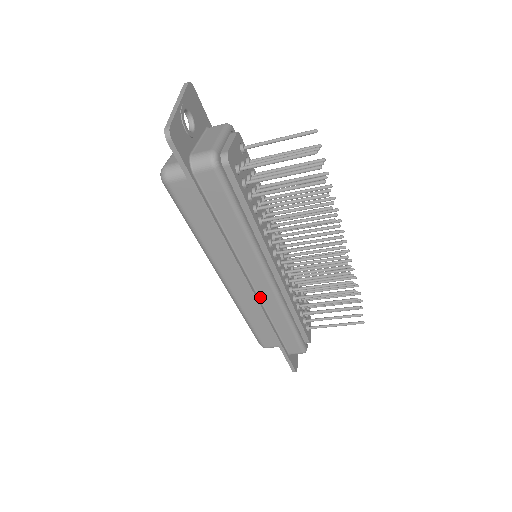
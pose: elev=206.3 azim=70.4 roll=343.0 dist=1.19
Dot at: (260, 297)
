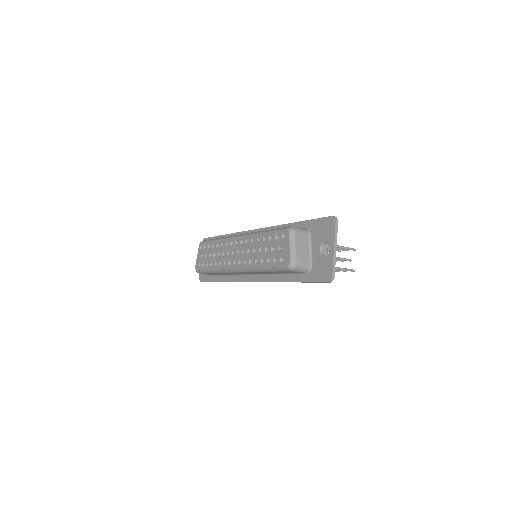
Dot at: occluded
